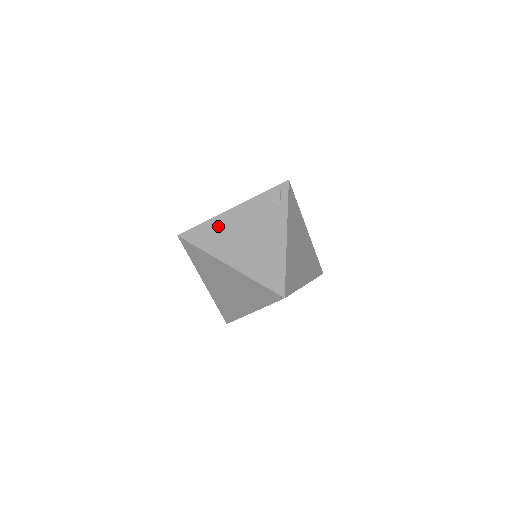
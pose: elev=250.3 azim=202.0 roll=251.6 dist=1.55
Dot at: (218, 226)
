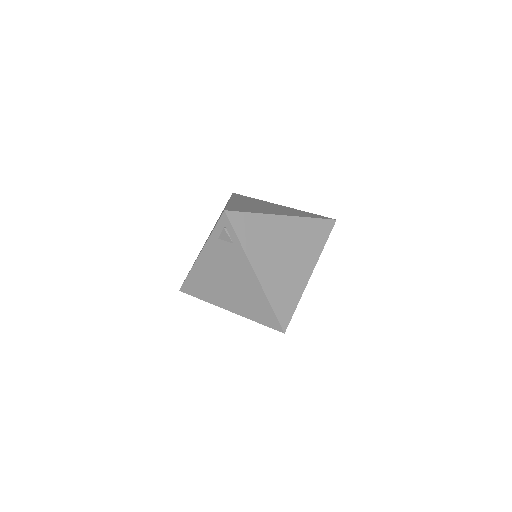
Dot at: (200, 276)
